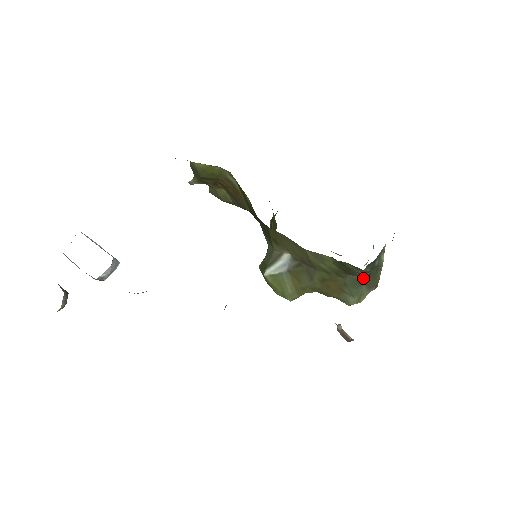
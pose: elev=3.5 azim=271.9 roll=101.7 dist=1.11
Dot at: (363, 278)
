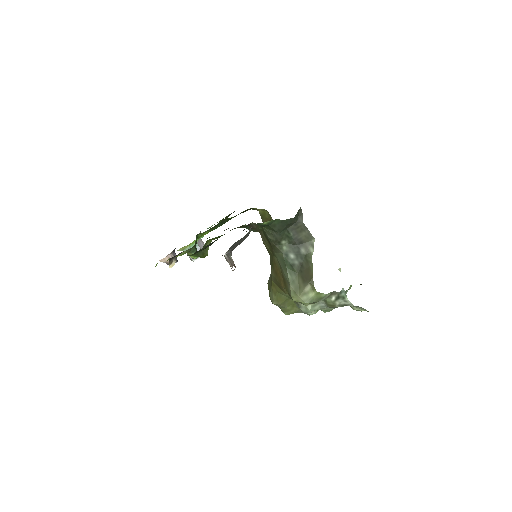
Dot at: (294, 264)
